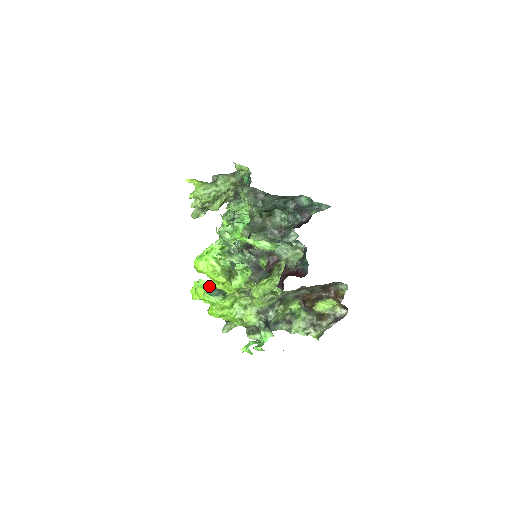
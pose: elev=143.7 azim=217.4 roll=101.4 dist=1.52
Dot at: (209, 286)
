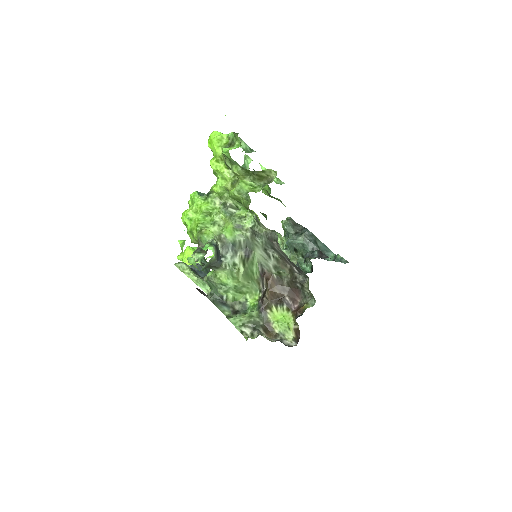
Dot at: (203, 193)
